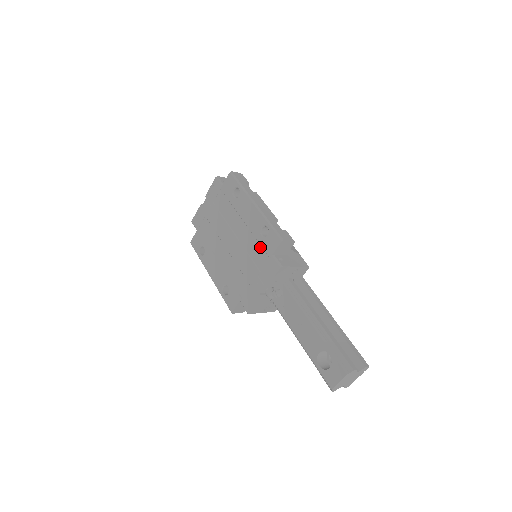
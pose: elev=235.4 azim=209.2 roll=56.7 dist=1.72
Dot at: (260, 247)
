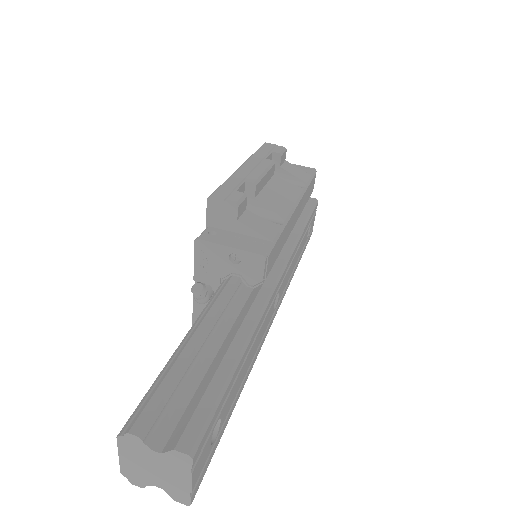
Dot at: occluded
